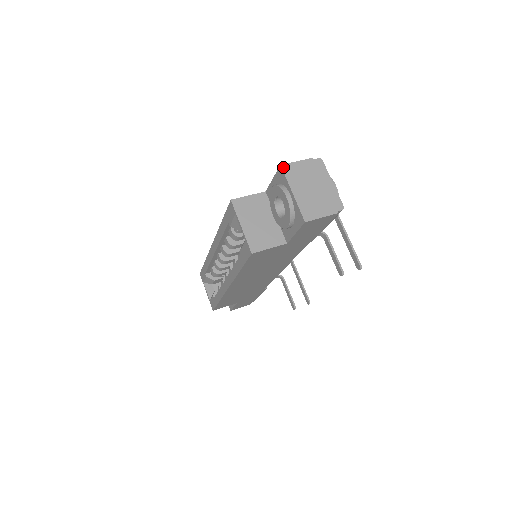
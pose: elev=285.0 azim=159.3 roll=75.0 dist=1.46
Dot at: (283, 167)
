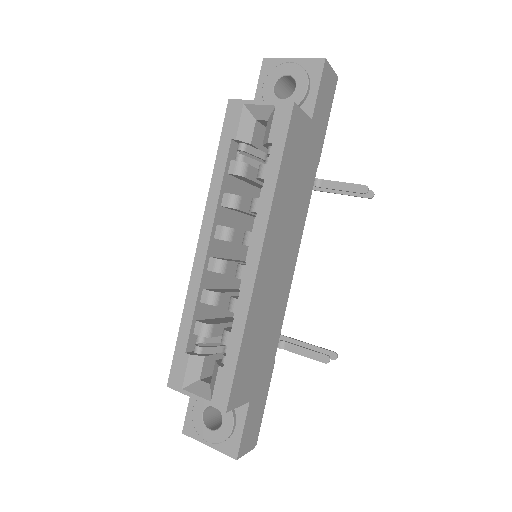
Dot at: (267, 59)
